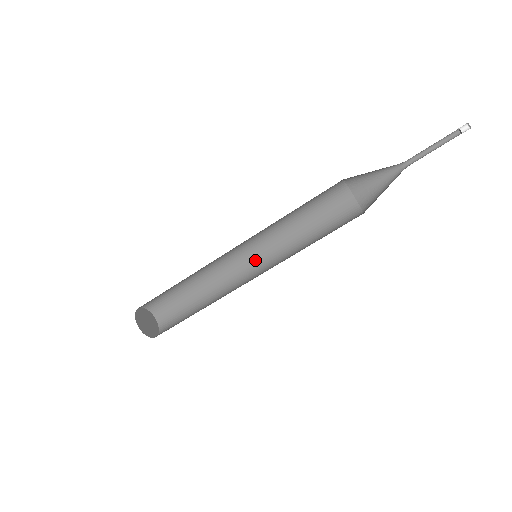
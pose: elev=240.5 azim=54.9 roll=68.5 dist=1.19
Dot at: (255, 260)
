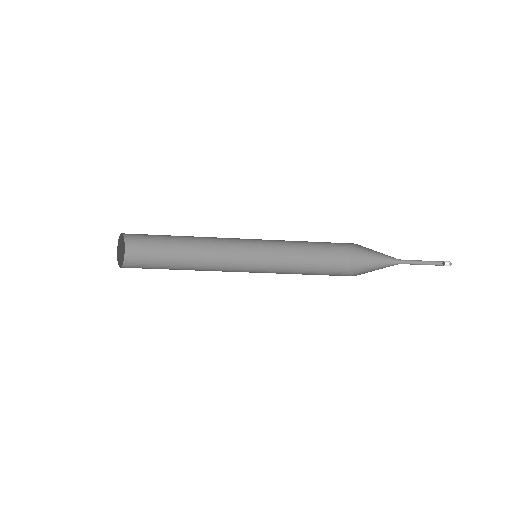
Dot at: (247, 258)
